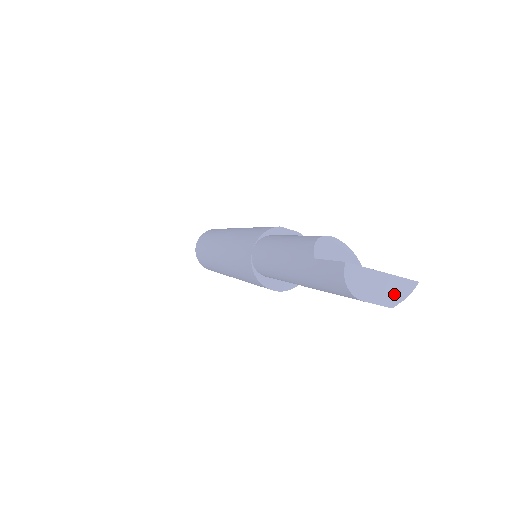
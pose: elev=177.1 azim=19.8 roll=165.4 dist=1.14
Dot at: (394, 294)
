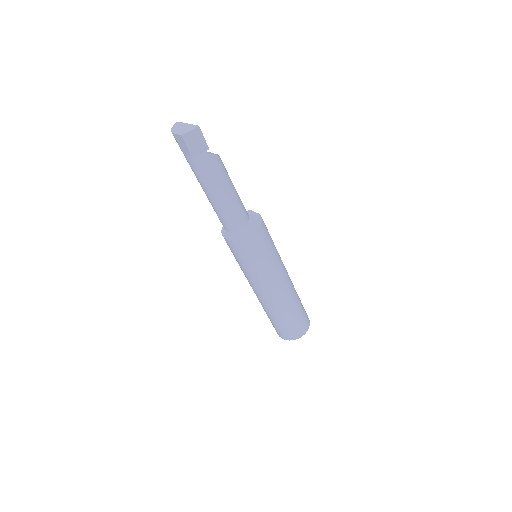
Dot at: (186, 130)
